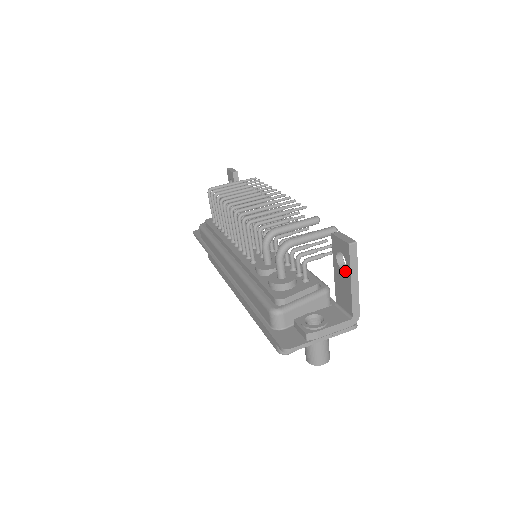
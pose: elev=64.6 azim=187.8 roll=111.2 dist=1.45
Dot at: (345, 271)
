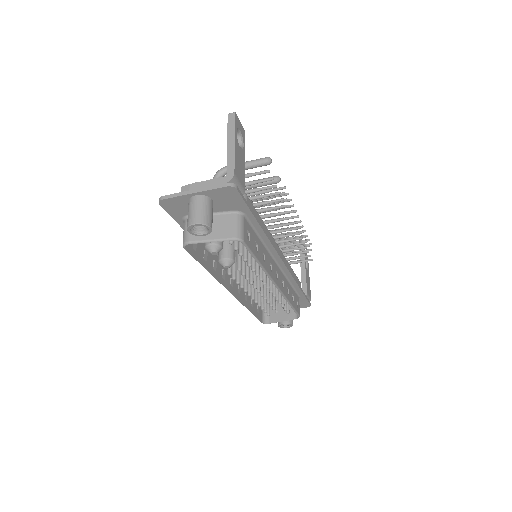
Dot at: occluded
